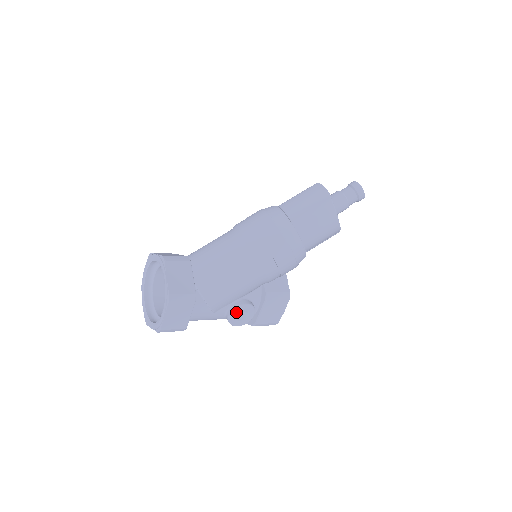
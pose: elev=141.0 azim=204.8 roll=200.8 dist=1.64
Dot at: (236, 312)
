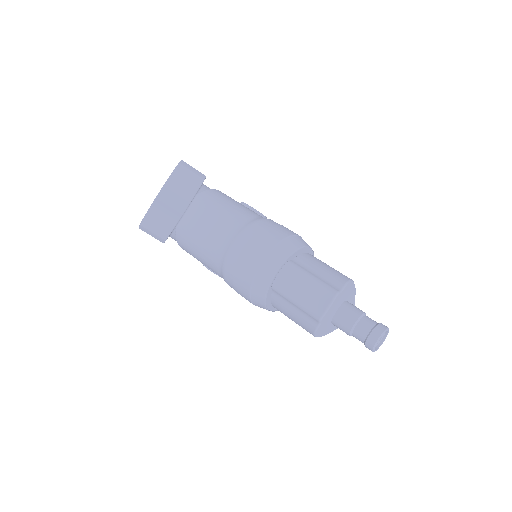
Dot at: occluded
